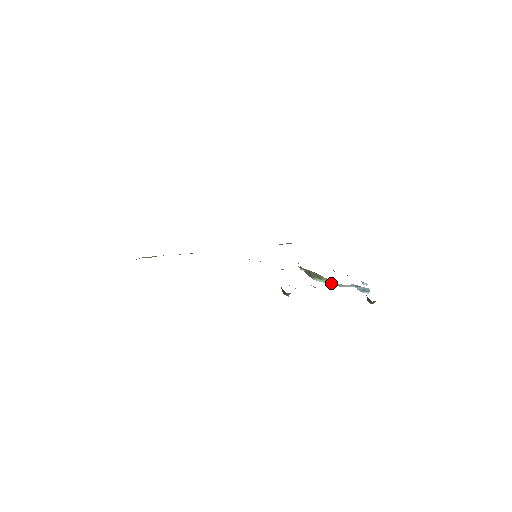
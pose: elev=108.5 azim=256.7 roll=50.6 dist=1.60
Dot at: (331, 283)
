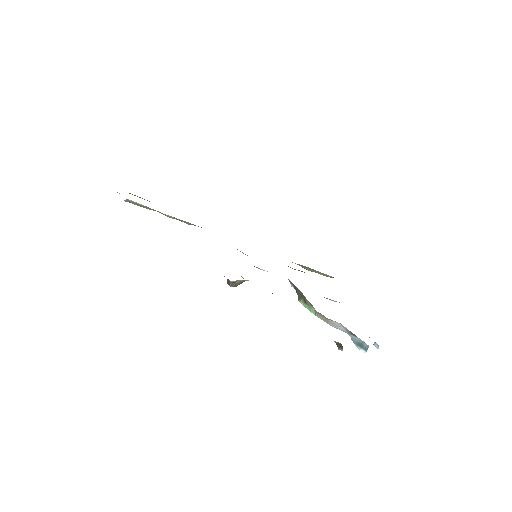
Dot at: (314, 312)
